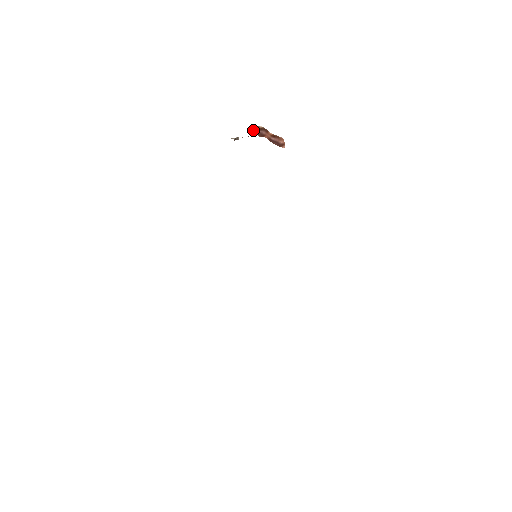
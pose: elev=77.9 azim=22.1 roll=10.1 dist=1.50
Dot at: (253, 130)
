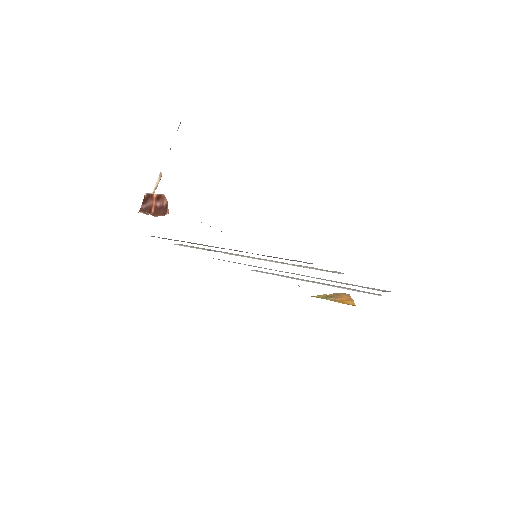
Dot at: (142, 208)
